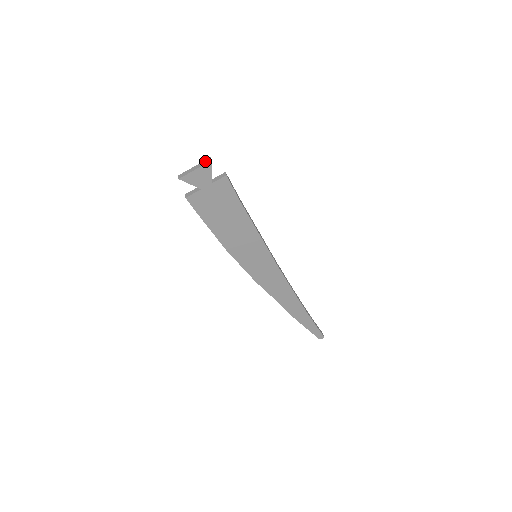
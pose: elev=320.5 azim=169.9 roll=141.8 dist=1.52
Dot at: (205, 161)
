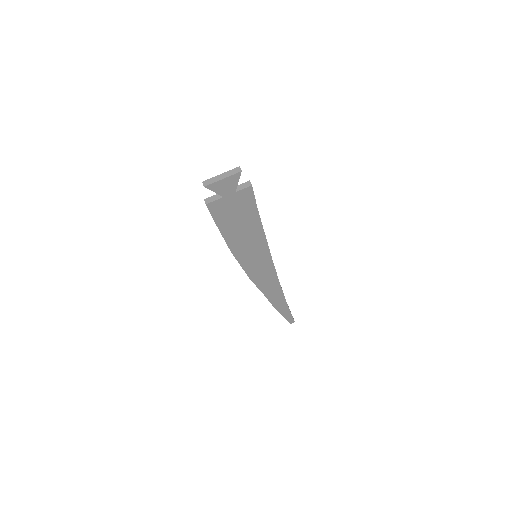
Dot at: (234, 170)
